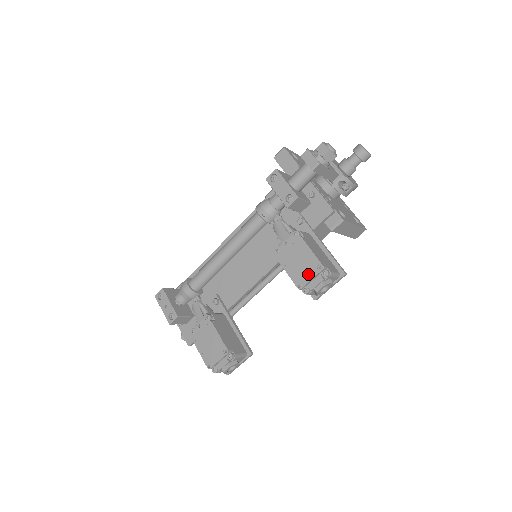
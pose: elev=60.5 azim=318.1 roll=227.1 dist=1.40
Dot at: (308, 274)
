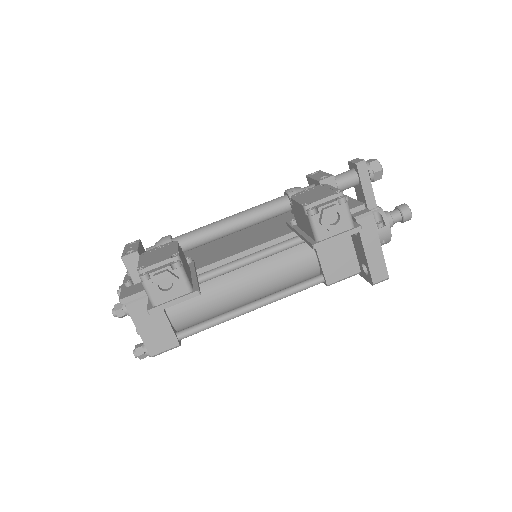
Dot at: (321, 197)
